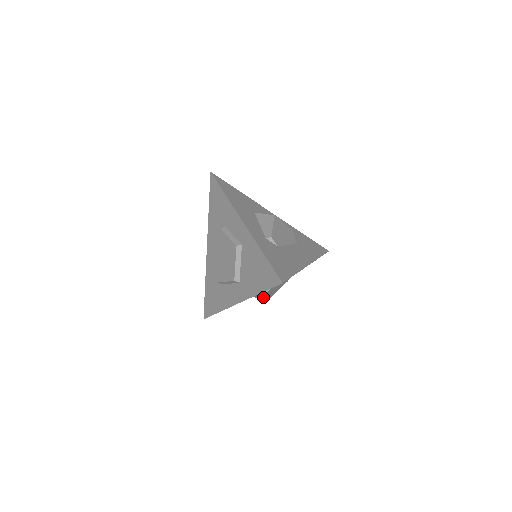
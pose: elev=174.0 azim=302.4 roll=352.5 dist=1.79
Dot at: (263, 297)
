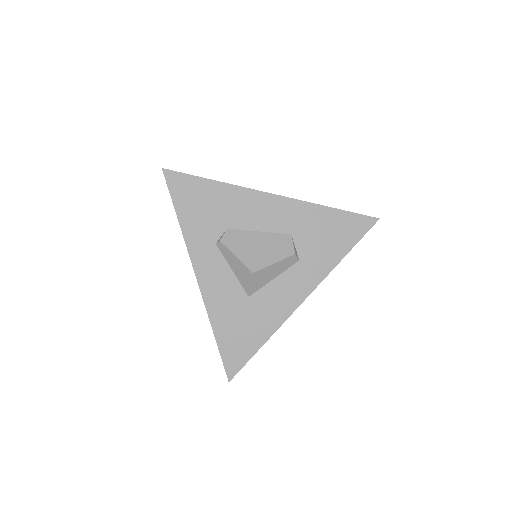
Dot at: (243, 269)
